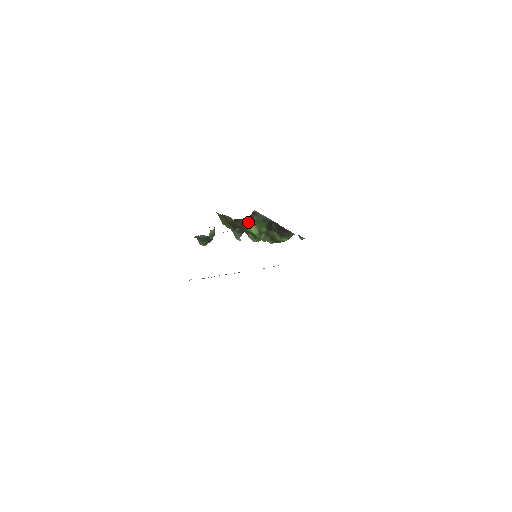
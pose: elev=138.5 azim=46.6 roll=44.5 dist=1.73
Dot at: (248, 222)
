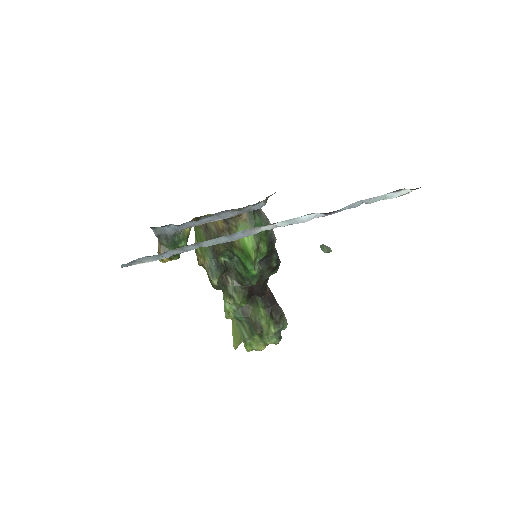
Dot at: (245, 225)
